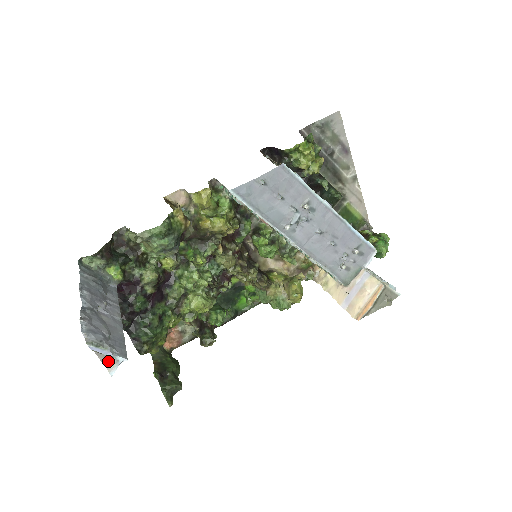
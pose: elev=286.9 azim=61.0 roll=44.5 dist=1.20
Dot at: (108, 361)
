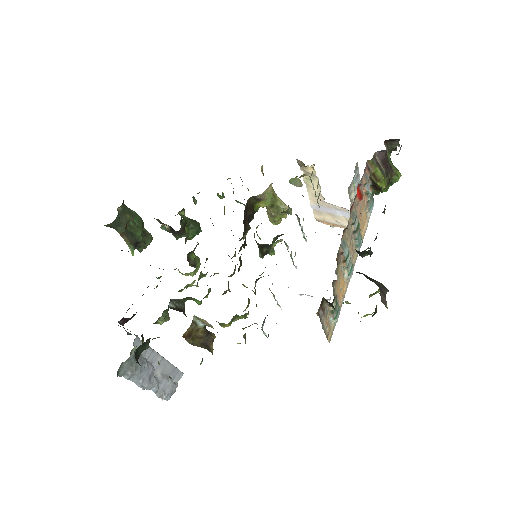
Dot at: occluded
